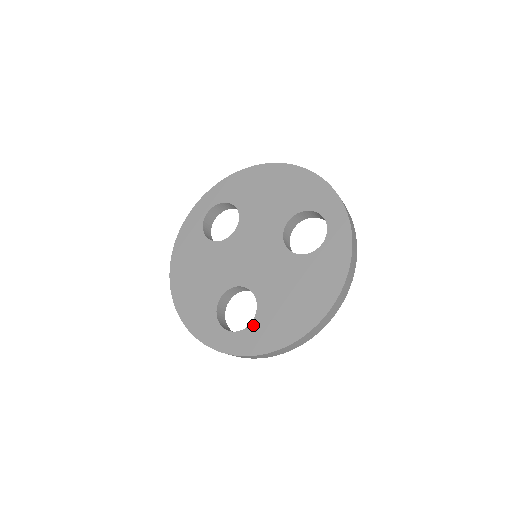
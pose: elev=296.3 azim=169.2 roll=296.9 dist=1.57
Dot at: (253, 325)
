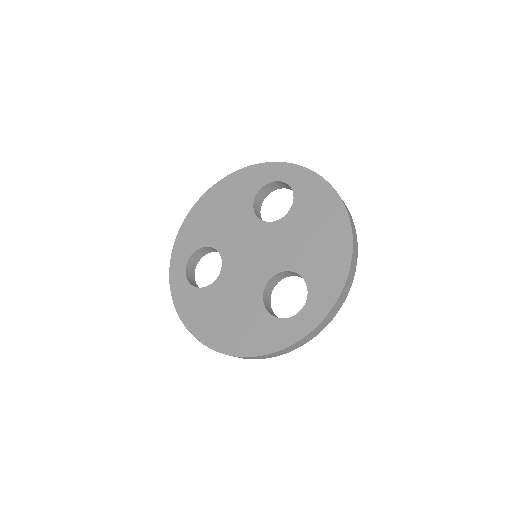
Dot at: (310, 286)
